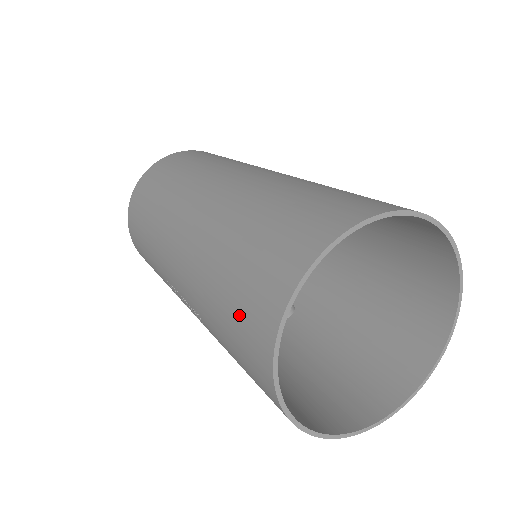
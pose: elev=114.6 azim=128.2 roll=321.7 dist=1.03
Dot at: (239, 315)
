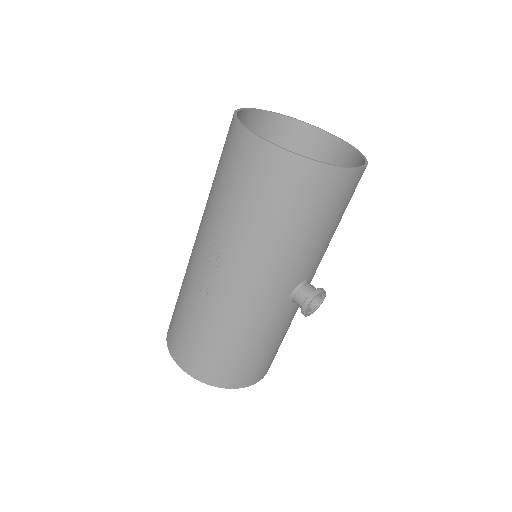
Dot at: (223, 154)
